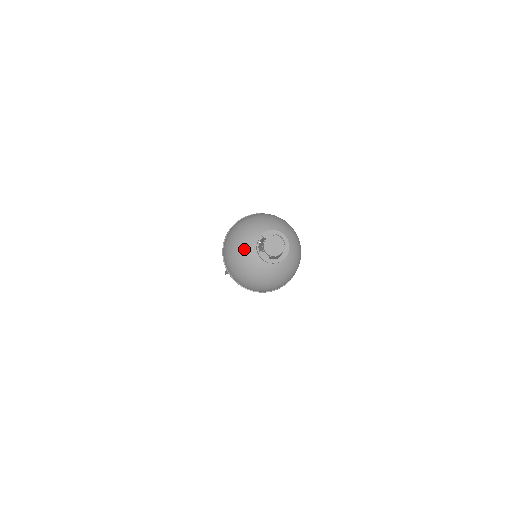
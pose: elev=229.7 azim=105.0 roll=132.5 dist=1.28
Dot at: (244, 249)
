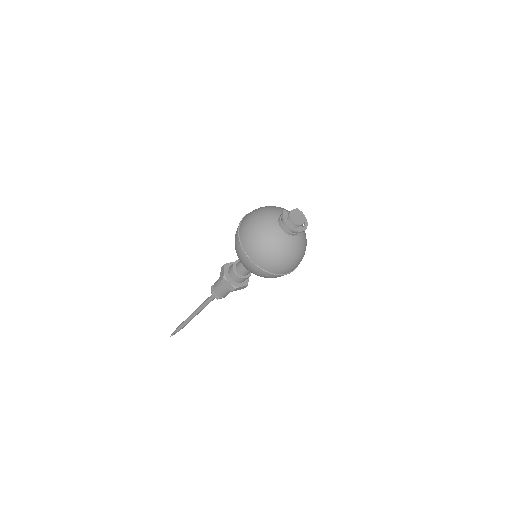
Dot at: (273, 209)
